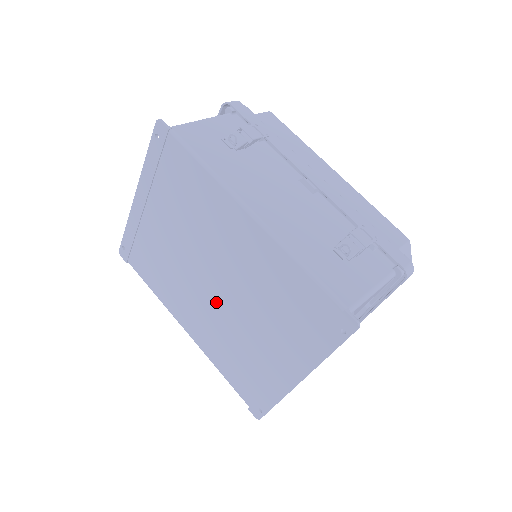
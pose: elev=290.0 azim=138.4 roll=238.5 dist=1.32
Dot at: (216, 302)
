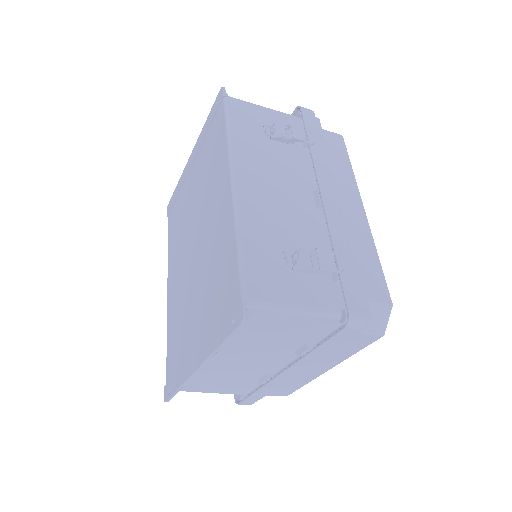
Dot at: (188, 267)
